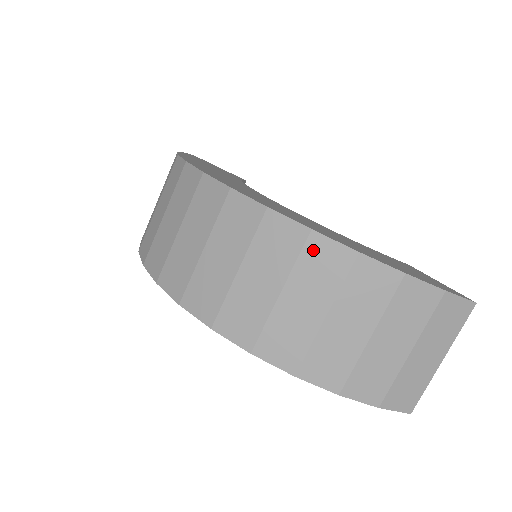
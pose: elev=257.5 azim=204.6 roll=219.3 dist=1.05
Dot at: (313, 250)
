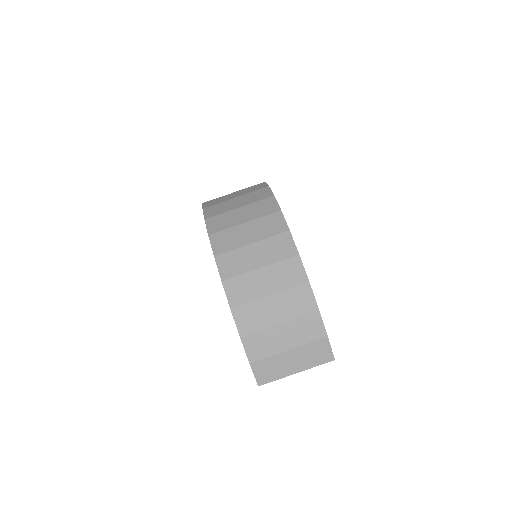
Dot at: (292, 263)
